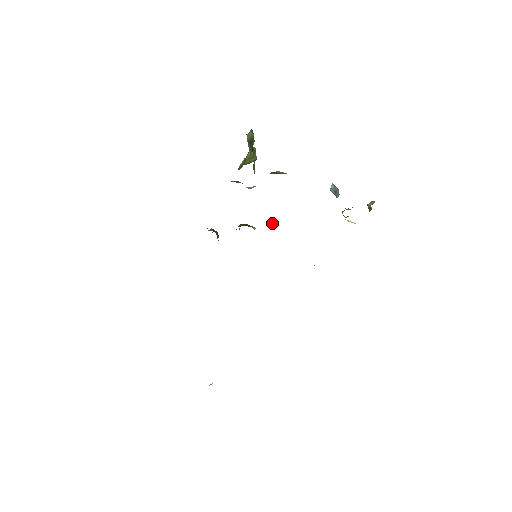
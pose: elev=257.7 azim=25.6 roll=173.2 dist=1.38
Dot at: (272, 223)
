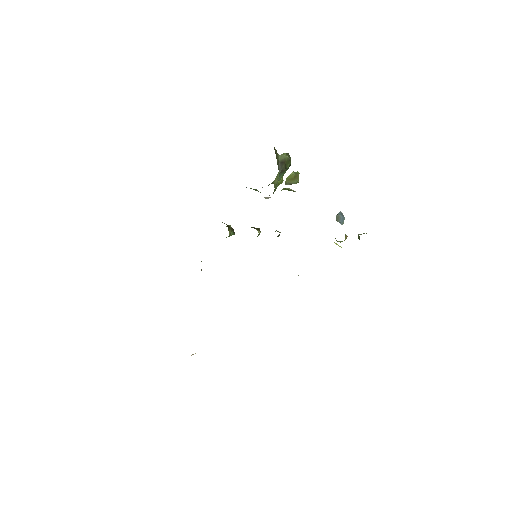
Dot at: (275, 231)
